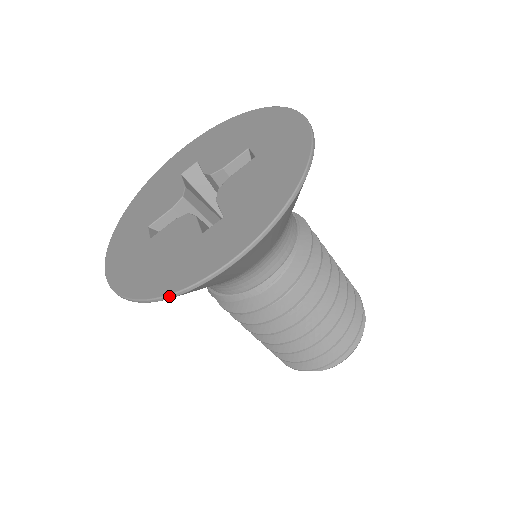
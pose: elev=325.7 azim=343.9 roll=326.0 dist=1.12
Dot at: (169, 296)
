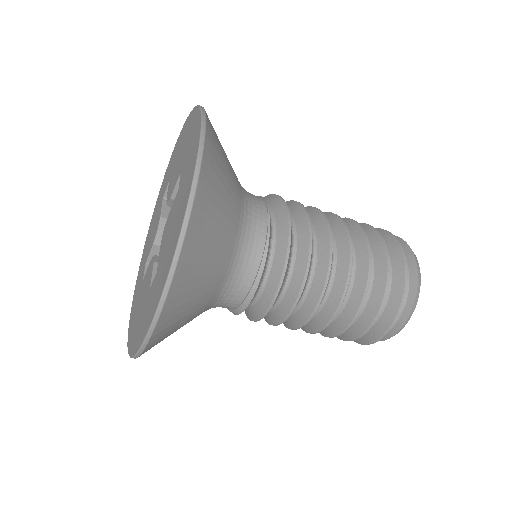
Dot at: occluded
